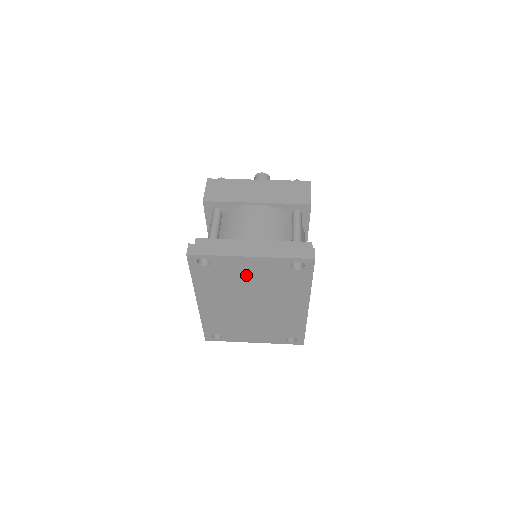
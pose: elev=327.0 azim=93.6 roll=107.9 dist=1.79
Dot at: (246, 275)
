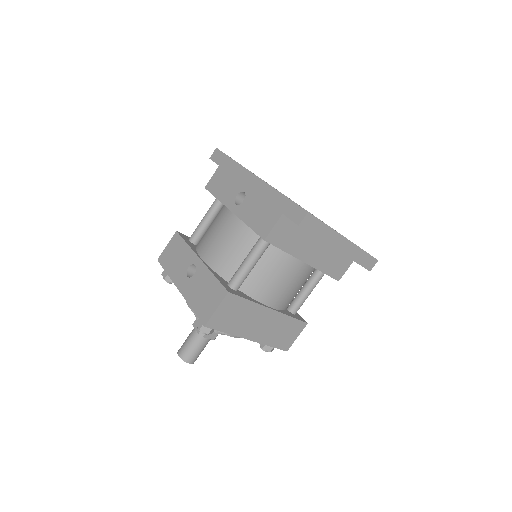
Dot at: occluded
